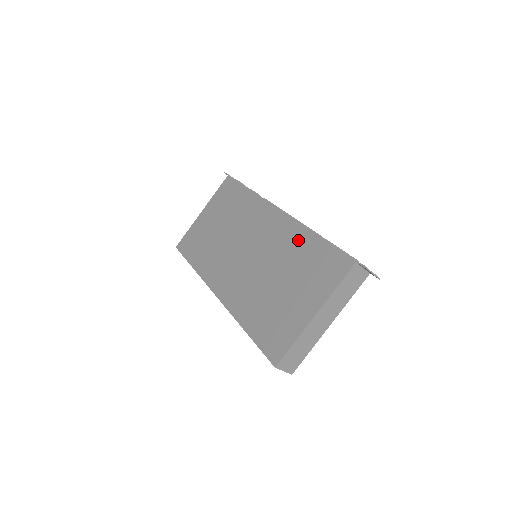
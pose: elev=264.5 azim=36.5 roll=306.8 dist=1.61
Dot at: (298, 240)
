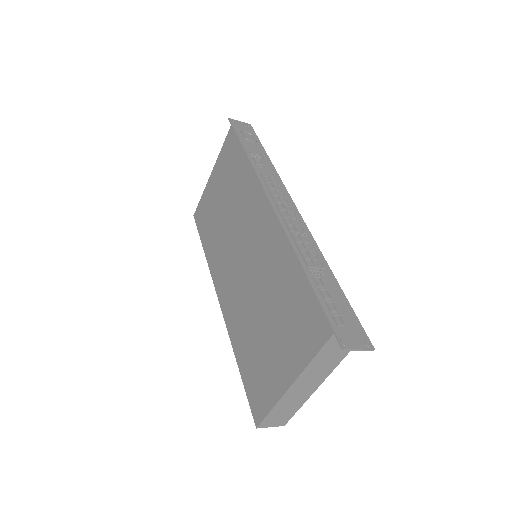
Dot at: (283, 263)
